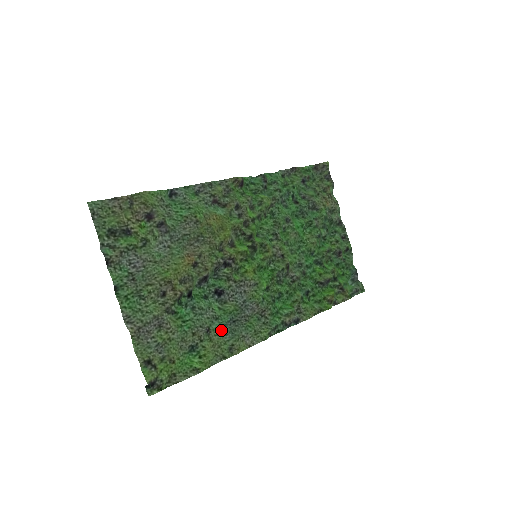
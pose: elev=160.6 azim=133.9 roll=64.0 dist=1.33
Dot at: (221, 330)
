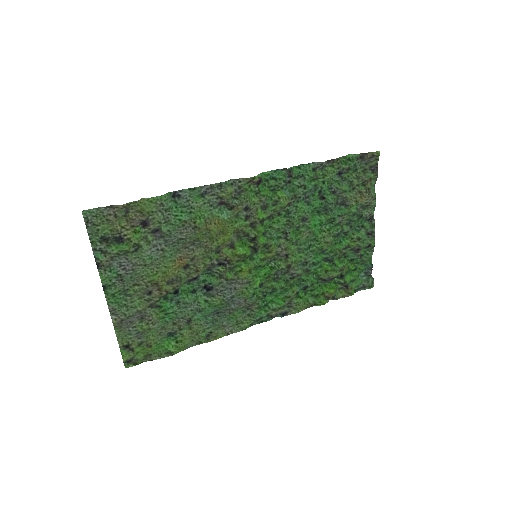
Dot at: (203, 319)
